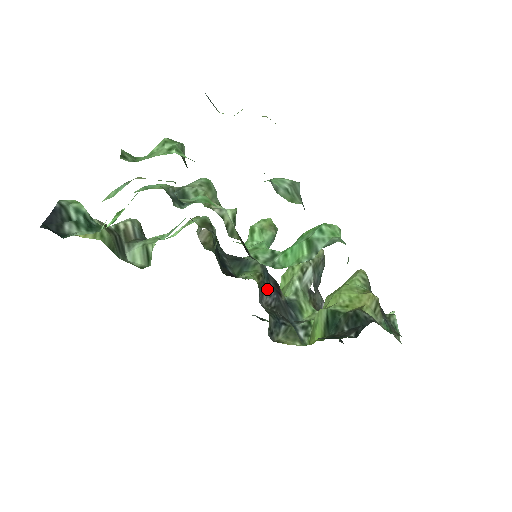
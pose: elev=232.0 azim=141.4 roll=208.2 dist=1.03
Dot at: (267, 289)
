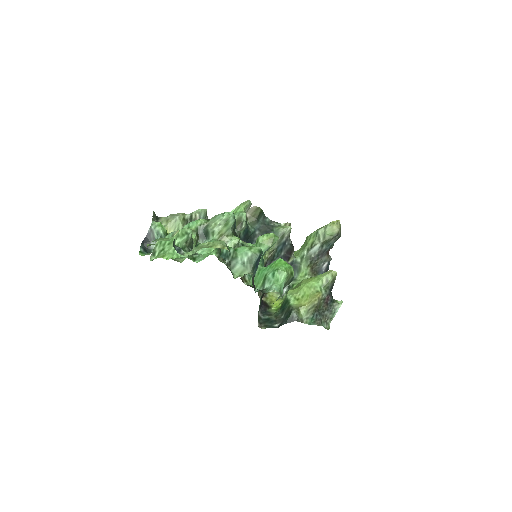
Dot at: (277, 258)
